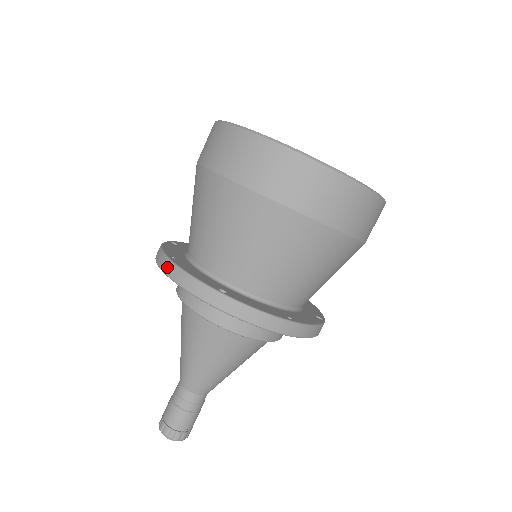
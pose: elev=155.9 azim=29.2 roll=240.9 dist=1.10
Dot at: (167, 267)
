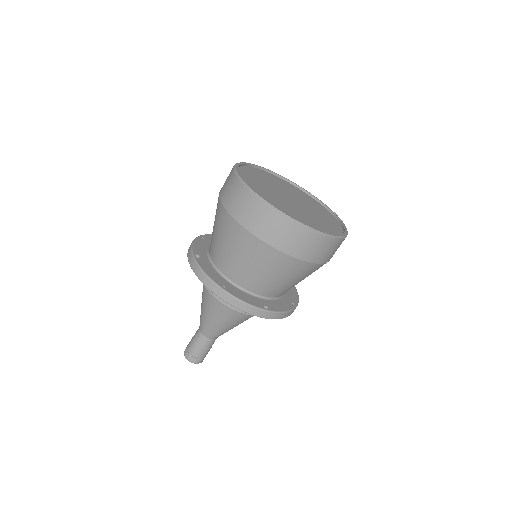
Dot at: occluded
